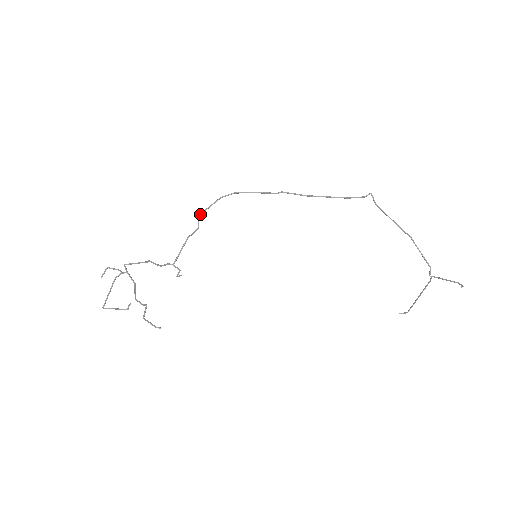
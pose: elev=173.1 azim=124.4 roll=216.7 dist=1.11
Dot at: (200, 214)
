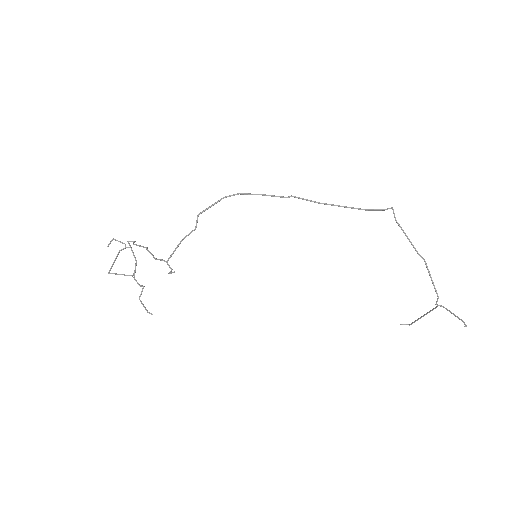
Dot at: (199, 214)
